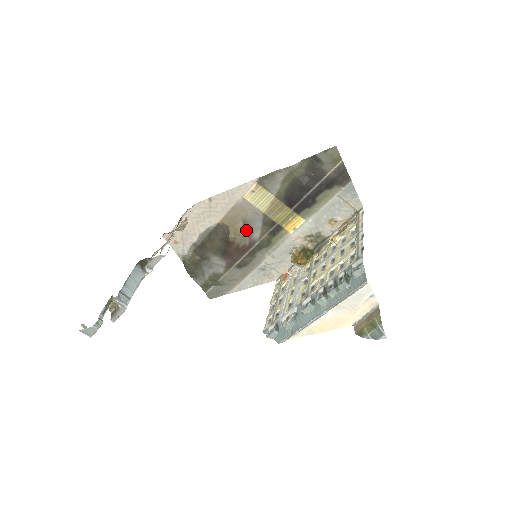
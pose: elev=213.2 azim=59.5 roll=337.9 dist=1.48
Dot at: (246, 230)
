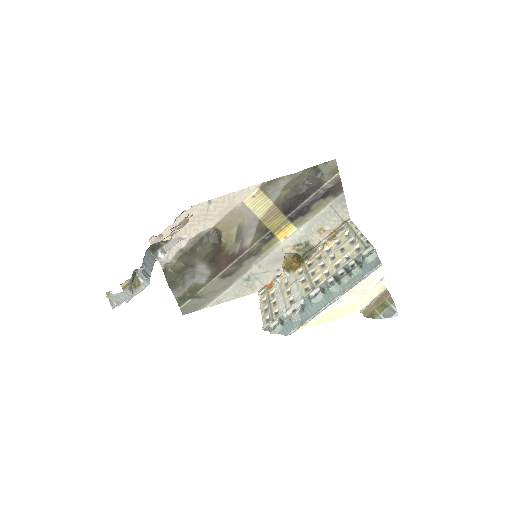
Dot at: (239, 236)
